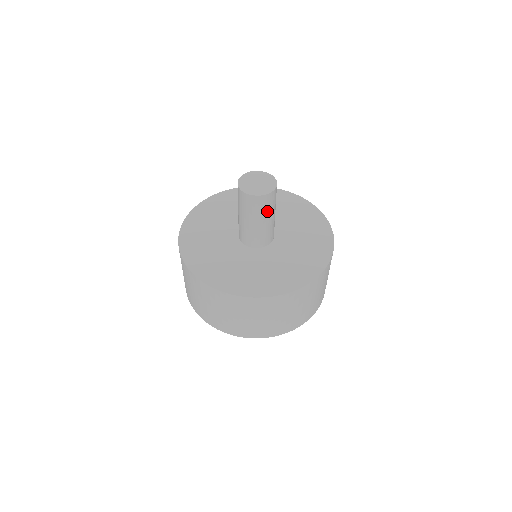
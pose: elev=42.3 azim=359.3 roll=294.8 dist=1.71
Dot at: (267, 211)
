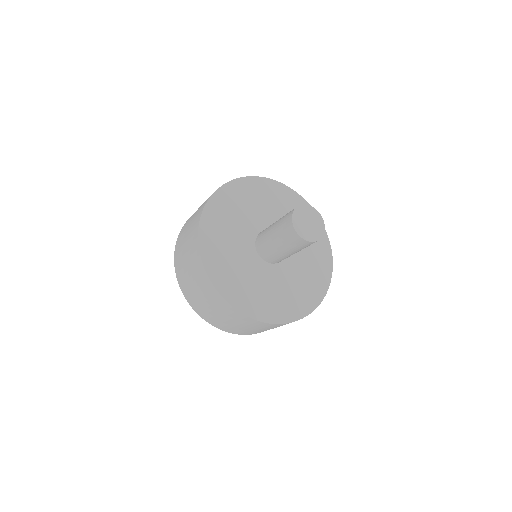
Dot at: (296, 248)
